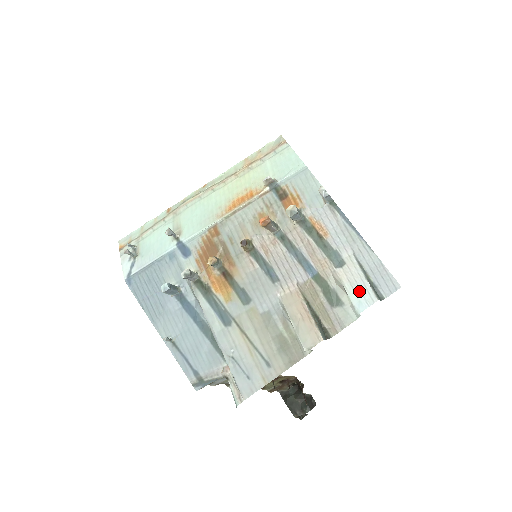
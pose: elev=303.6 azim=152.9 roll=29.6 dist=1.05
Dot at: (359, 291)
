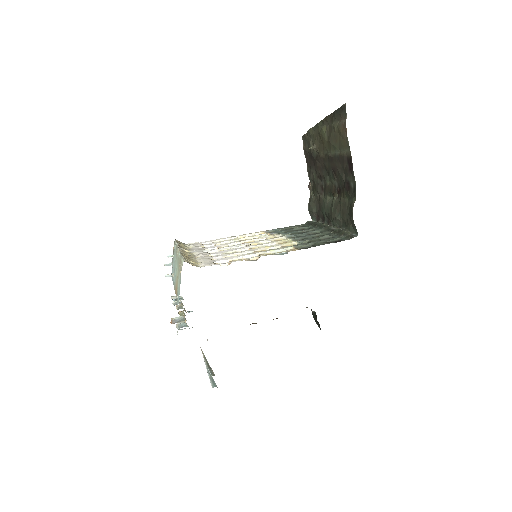
Dot at: (209, 376)
